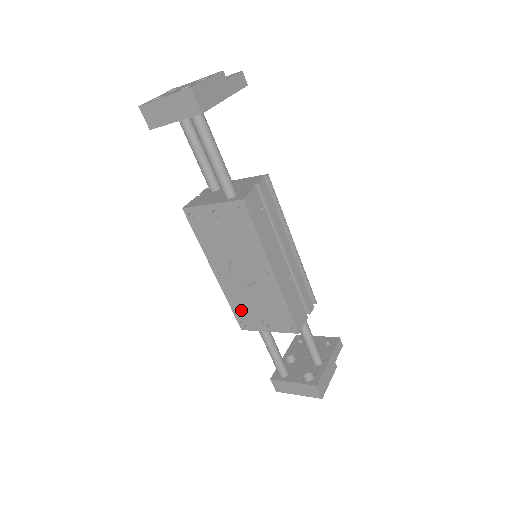
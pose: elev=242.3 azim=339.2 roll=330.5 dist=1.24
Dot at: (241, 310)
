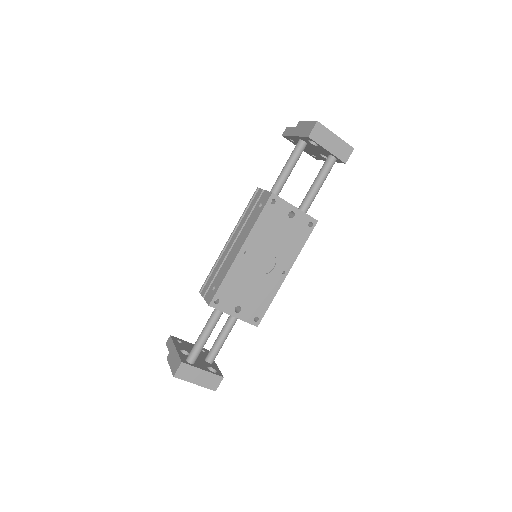
Dot at: (229, 289)
